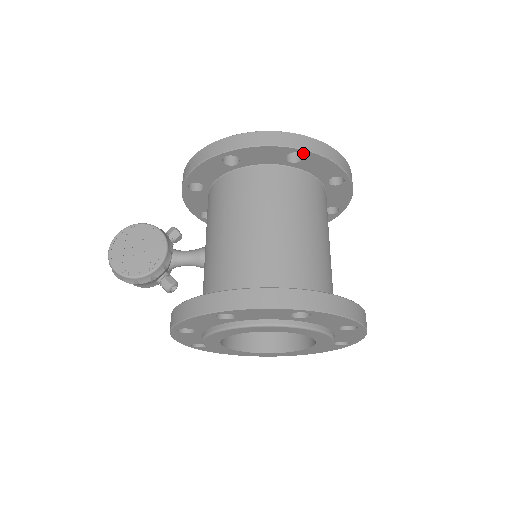
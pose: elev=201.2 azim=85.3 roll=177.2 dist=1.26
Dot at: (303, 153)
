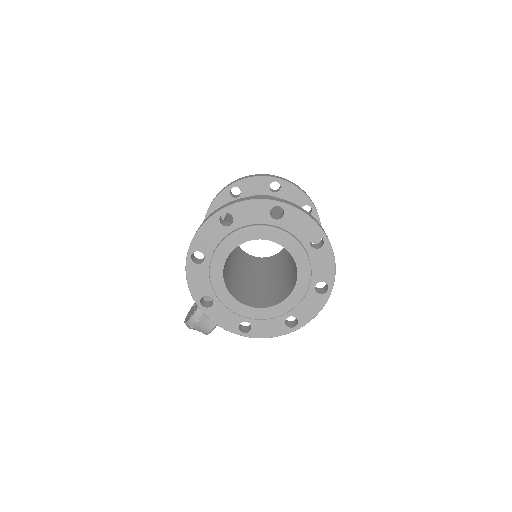
Dot at: (235, 186)
